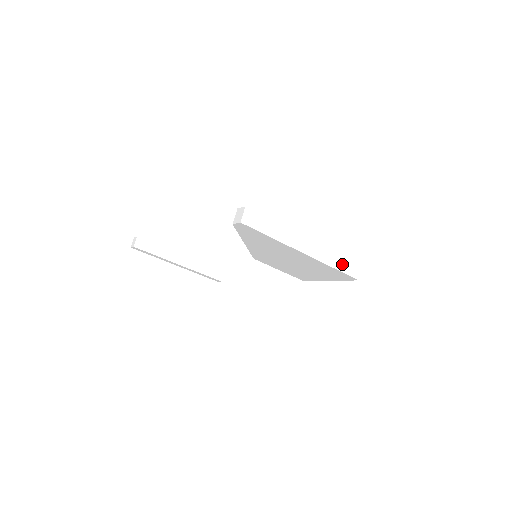
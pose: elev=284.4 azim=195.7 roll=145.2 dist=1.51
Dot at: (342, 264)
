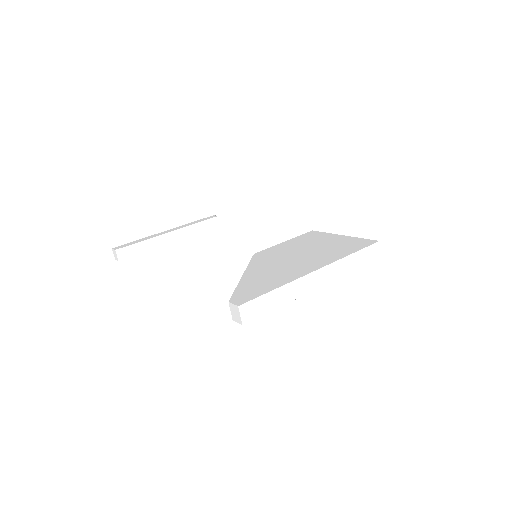
Dot at: (359, 259)
